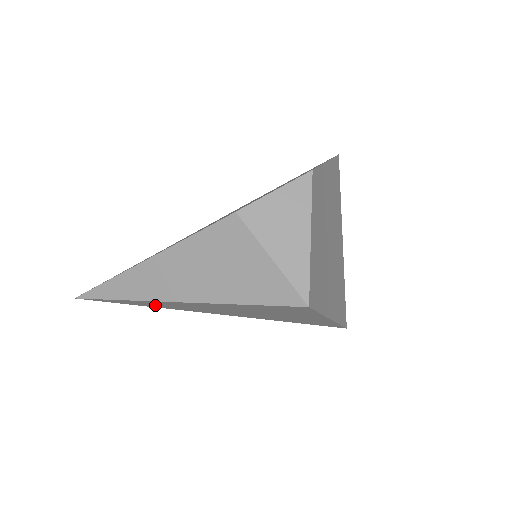
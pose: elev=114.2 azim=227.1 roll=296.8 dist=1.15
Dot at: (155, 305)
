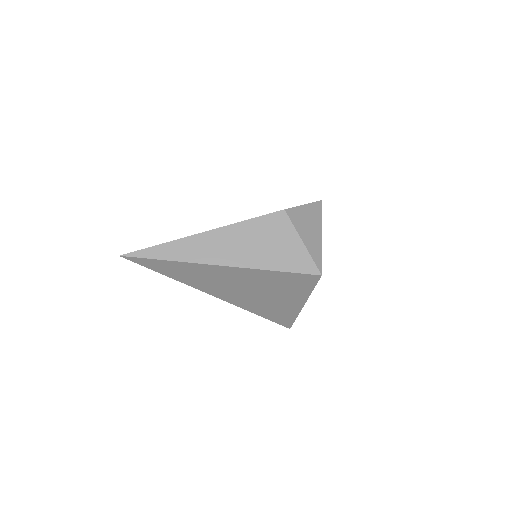
Dot at: (184, 274)
